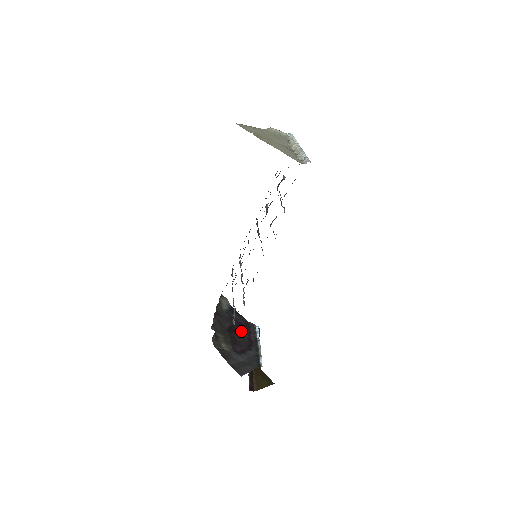
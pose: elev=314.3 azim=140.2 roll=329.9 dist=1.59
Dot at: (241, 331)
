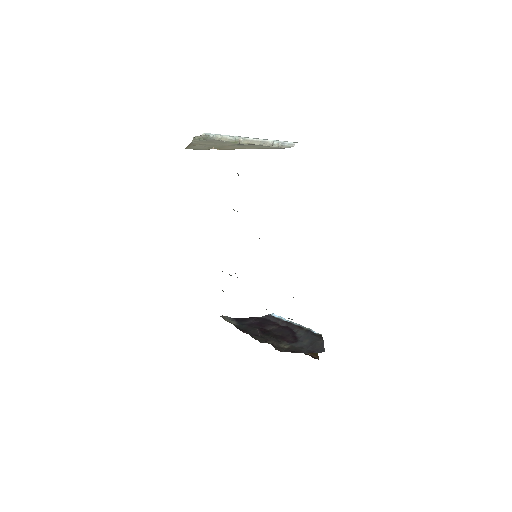
Dot at: (269, 327)
